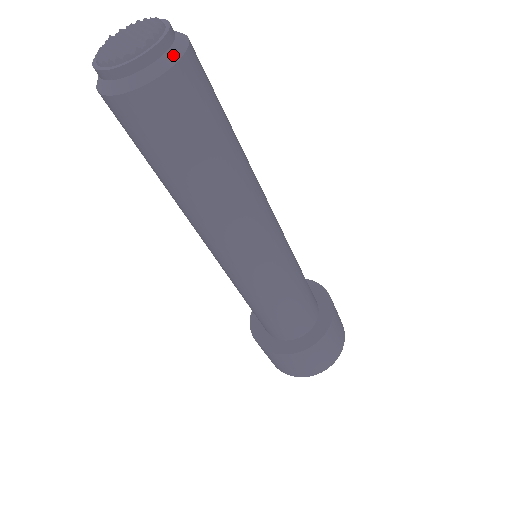
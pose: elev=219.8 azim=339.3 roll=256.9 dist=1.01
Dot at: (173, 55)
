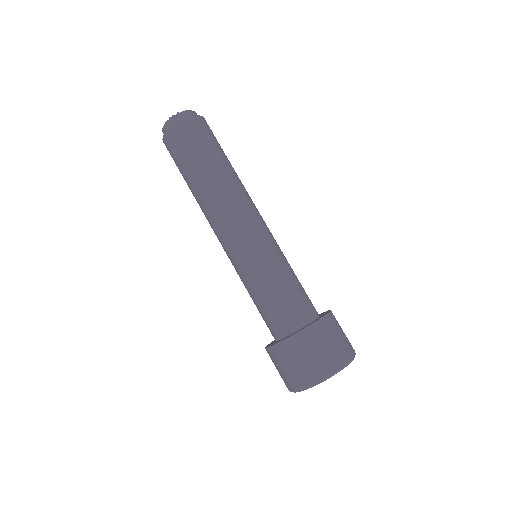
Dot at: (193, 115)
